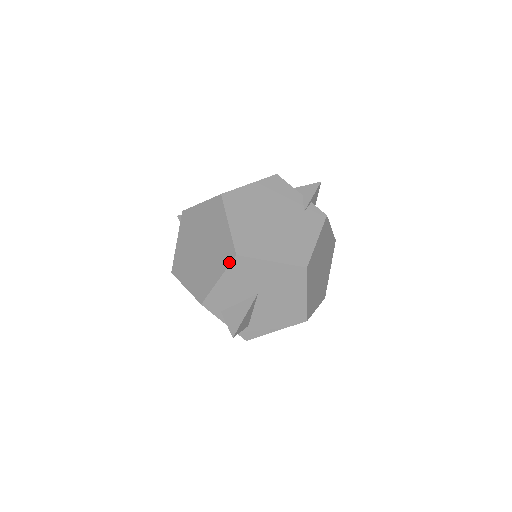
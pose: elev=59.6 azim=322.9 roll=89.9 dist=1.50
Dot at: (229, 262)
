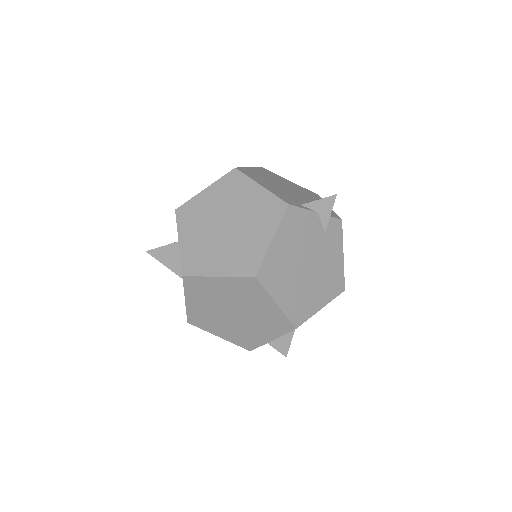
Dot at: (286, 332)
